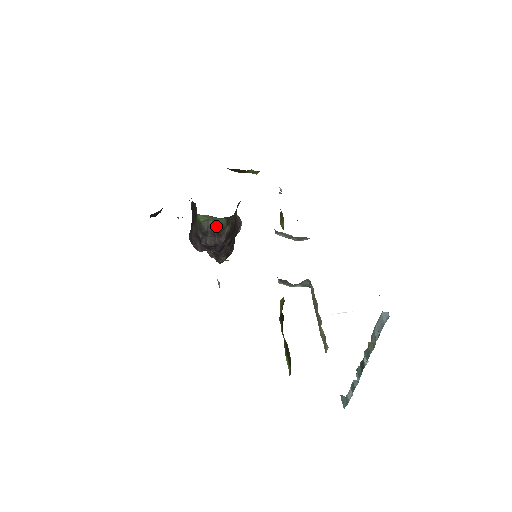
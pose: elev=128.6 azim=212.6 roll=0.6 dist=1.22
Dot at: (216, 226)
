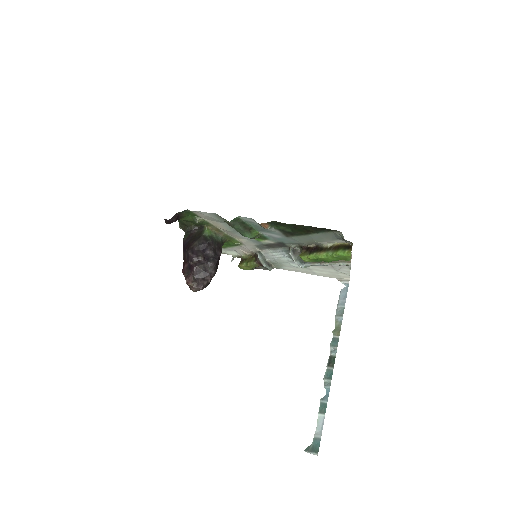
Dot at: (217, 242)
